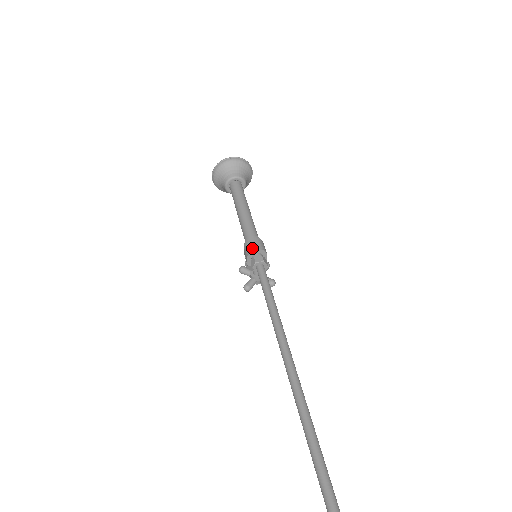
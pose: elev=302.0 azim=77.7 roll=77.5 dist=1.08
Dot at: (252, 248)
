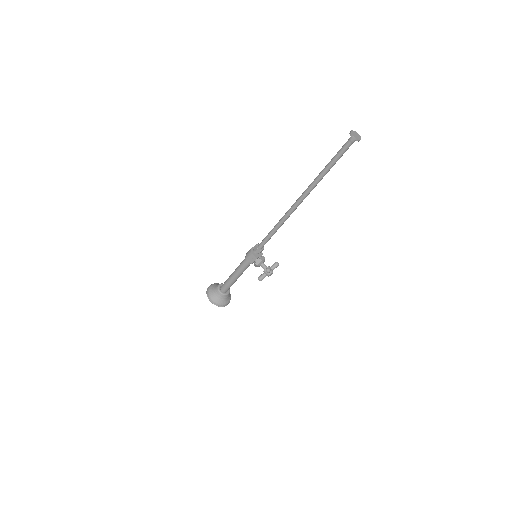
Dot at: (250, 249)
